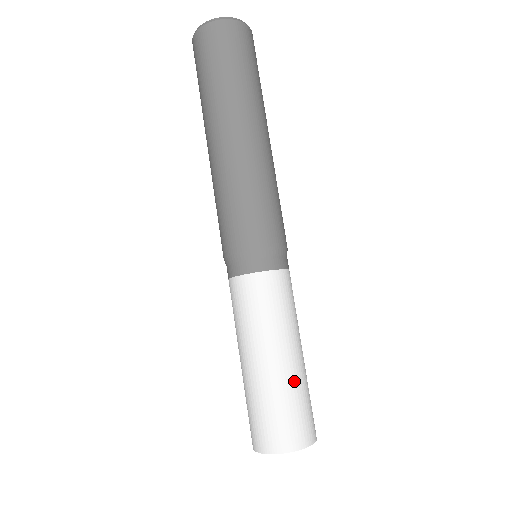
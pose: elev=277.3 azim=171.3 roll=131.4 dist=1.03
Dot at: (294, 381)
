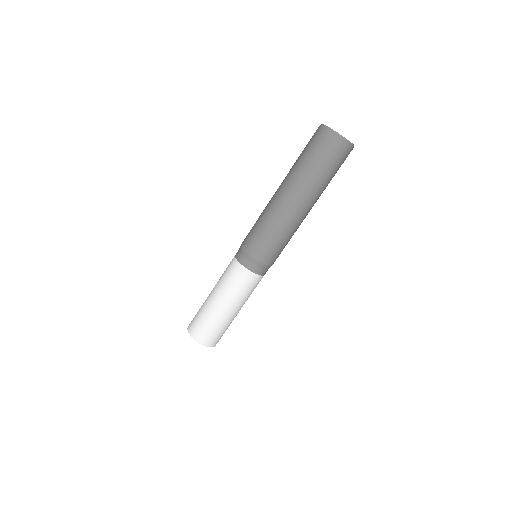
Dot at: occluded
